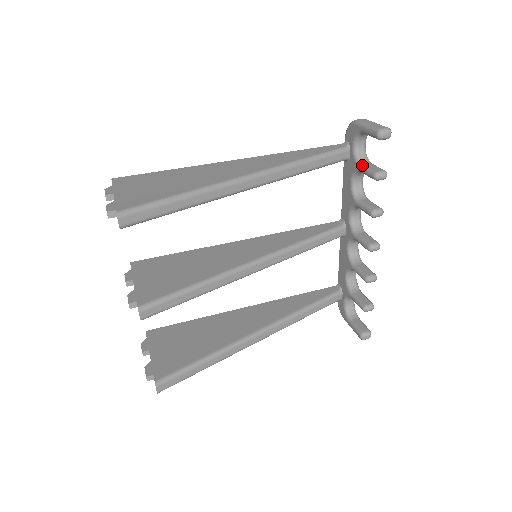
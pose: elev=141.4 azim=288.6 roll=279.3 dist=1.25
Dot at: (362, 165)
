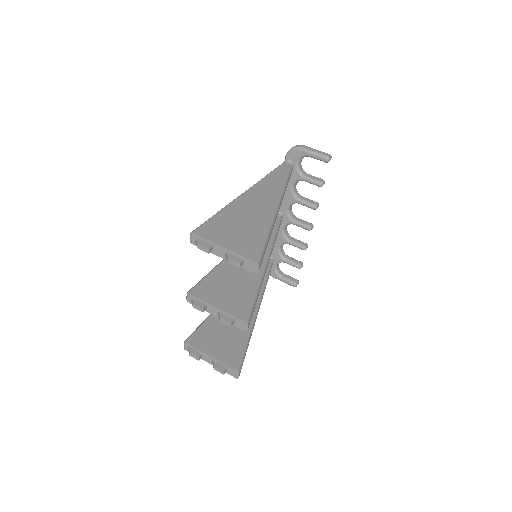
Dot at: (306, 177)
